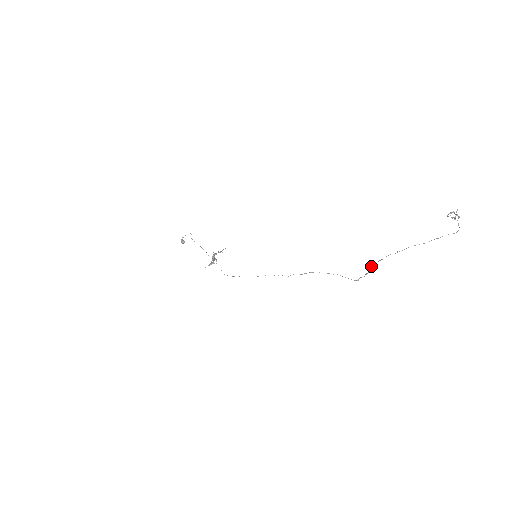
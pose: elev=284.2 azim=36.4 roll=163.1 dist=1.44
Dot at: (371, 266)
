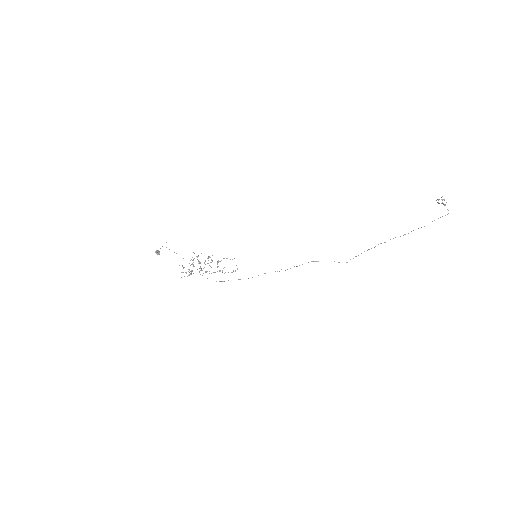
Dot at: (368, 249)
